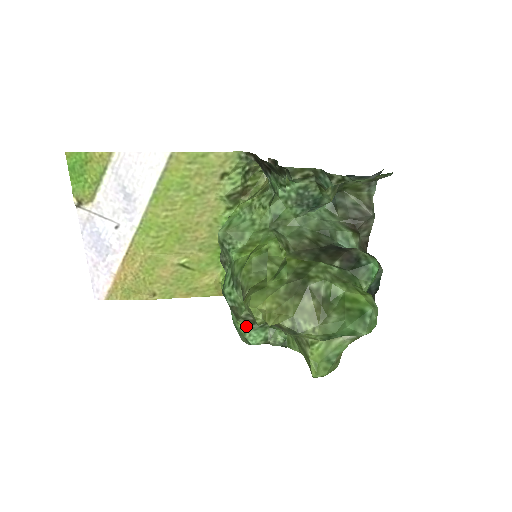
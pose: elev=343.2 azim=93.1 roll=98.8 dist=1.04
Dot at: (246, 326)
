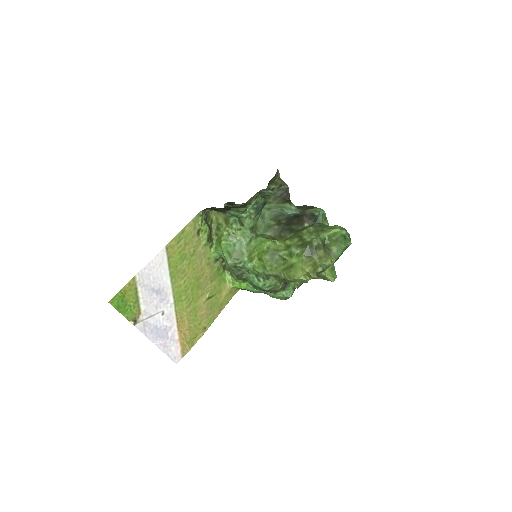
Dot at: (281, 292)
